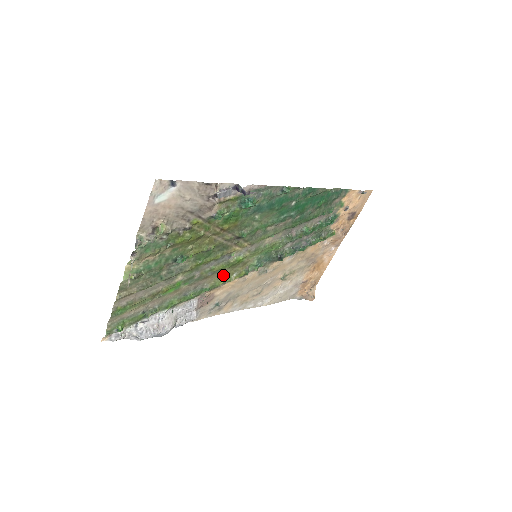
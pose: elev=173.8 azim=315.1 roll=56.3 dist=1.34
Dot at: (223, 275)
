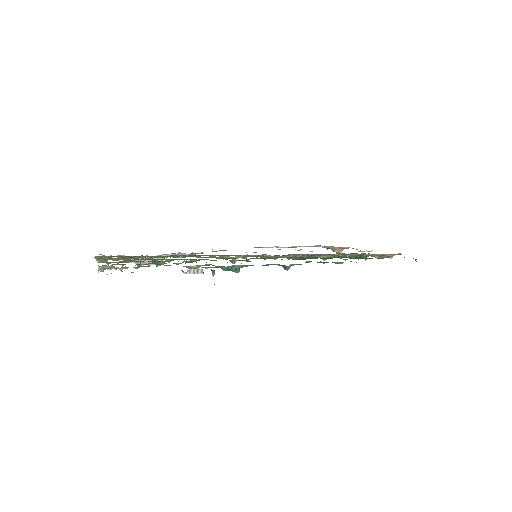
Dot at: (216, 255)
